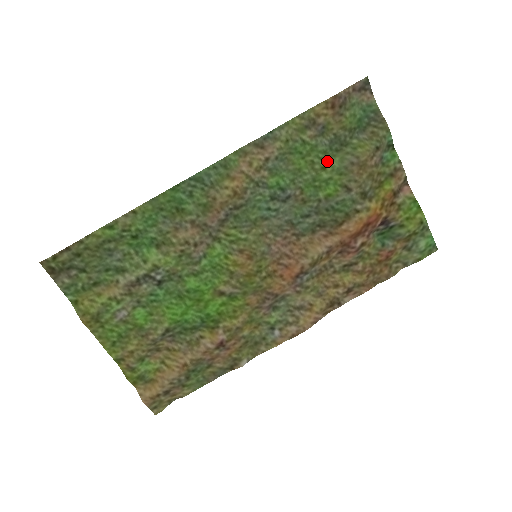
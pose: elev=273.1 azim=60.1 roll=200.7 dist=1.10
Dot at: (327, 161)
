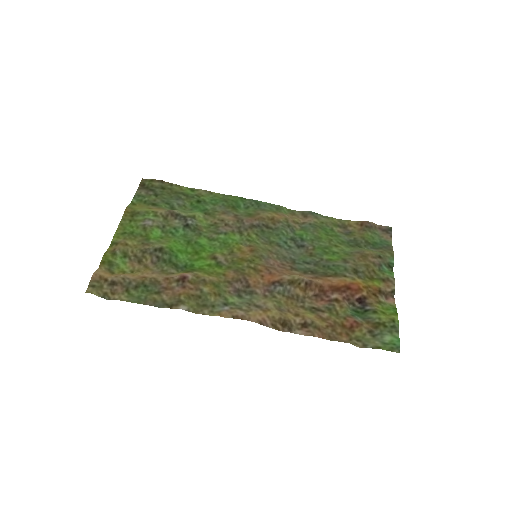
Dot at: (341, 246)
